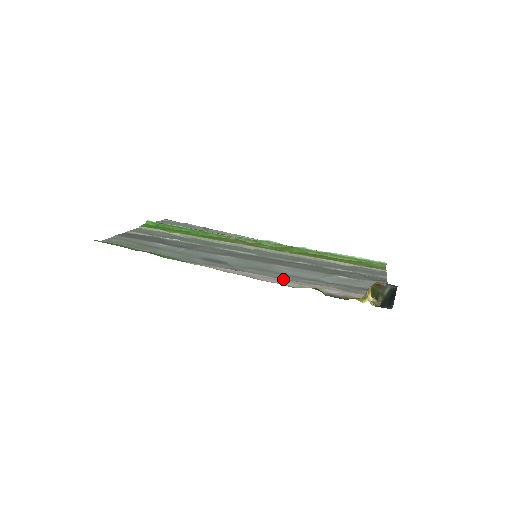
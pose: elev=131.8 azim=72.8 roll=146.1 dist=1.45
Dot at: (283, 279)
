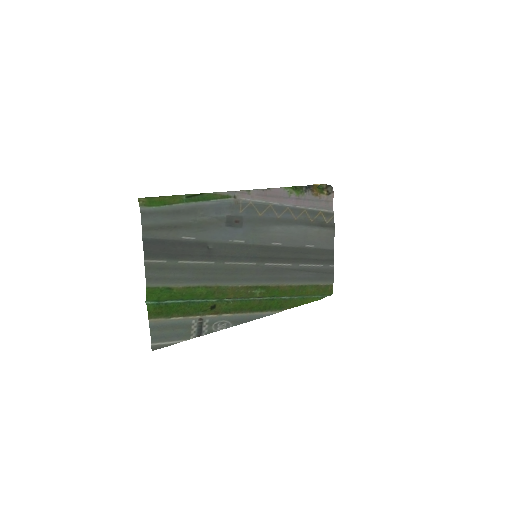
Dot at: (280, 202)
